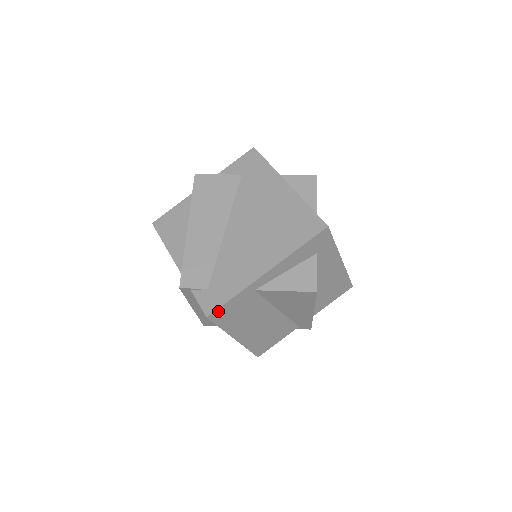
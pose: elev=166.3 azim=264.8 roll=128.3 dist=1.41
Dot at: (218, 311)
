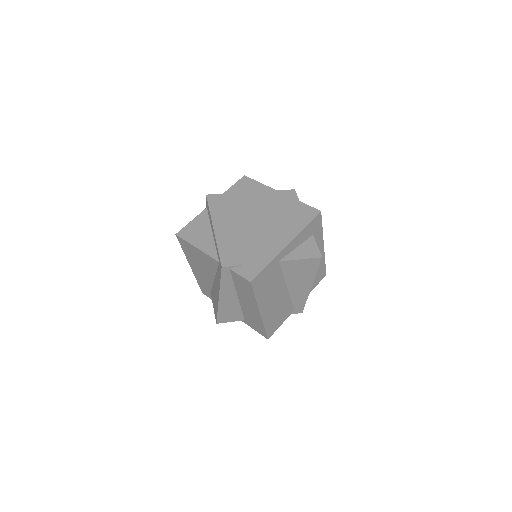
Dot at: (257, 277)
